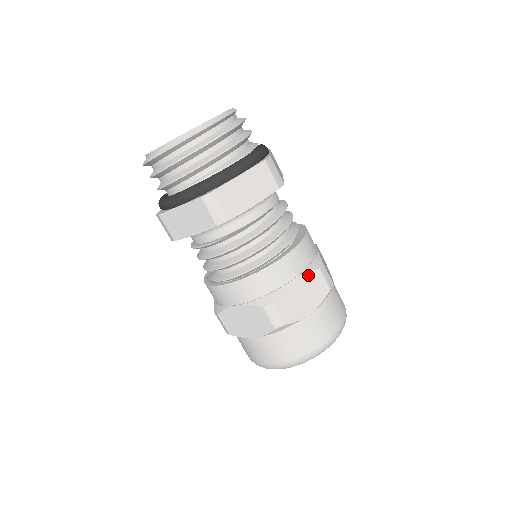
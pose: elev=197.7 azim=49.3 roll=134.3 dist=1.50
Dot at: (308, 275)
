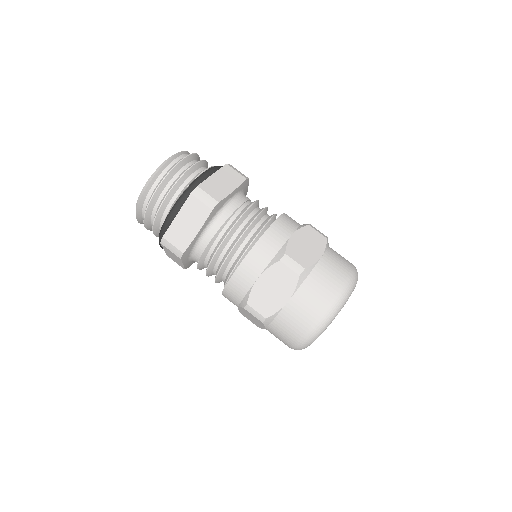
Dot at: (271, 270)
